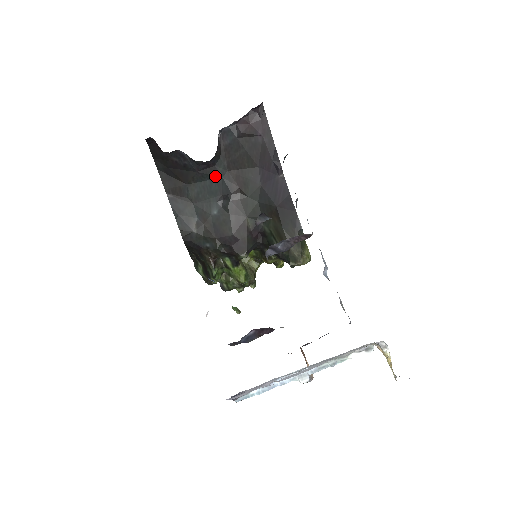
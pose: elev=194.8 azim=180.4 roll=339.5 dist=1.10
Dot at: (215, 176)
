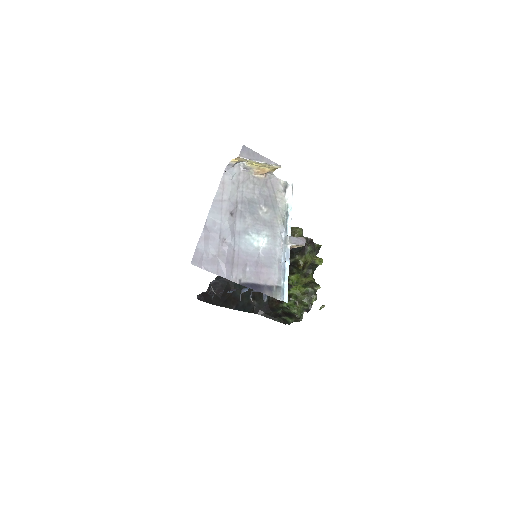
Dot at: occluded
